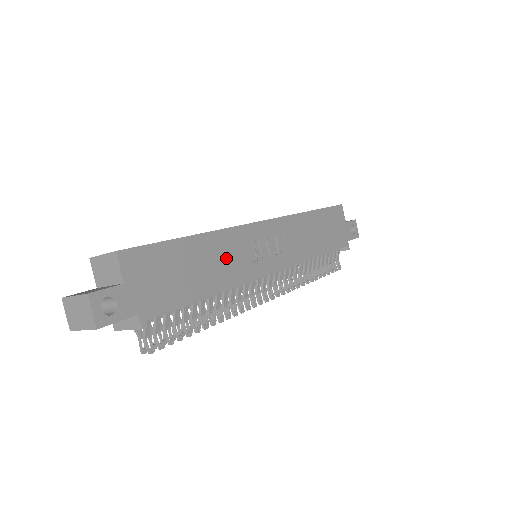
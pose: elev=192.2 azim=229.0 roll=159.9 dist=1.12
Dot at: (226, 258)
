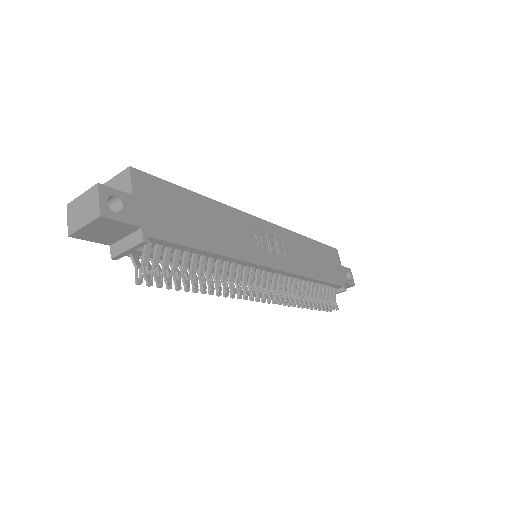
Dot at: (229, 230)
